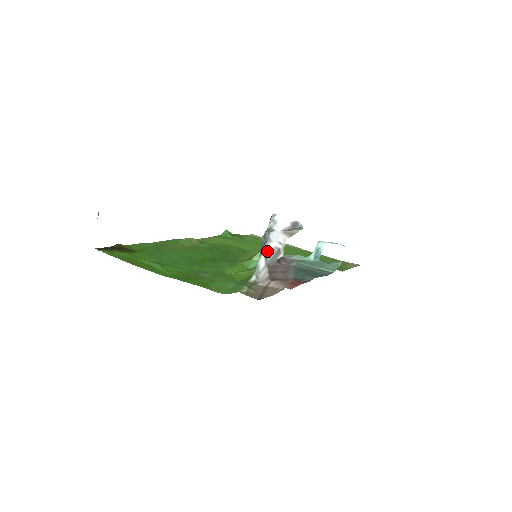
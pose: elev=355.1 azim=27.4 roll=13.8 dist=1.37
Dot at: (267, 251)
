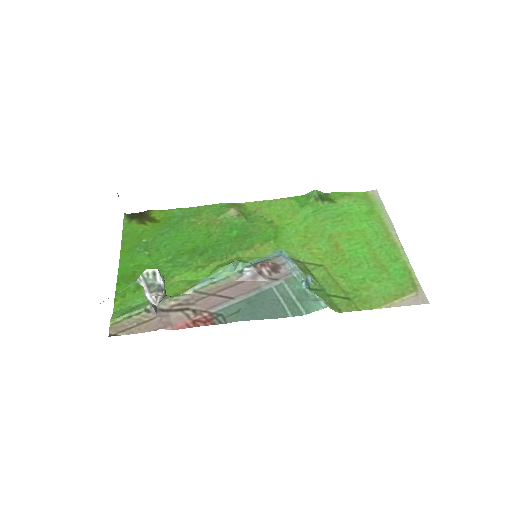
Dot at: (145, 296)
